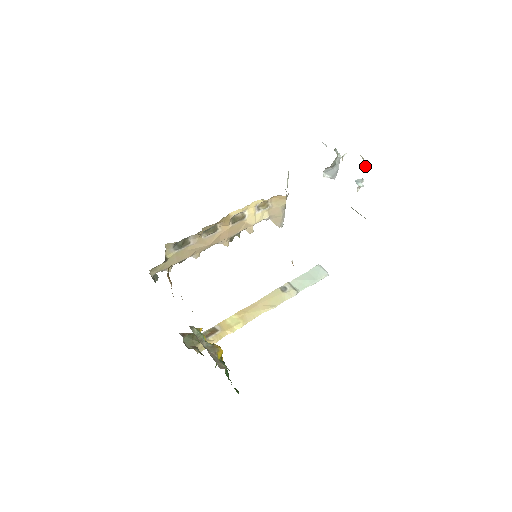
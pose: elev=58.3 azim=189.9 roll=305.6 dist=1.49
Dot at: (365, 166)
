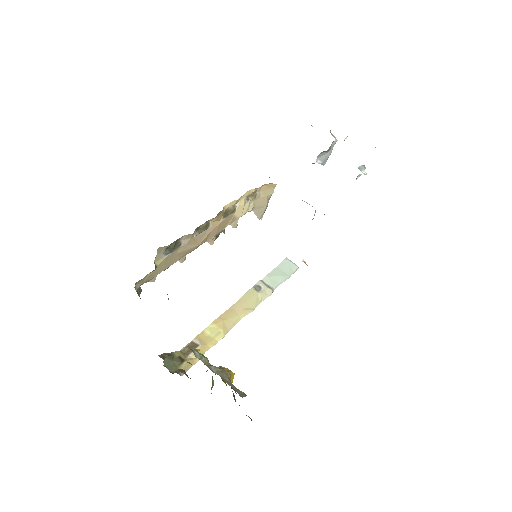
Dot at: occluded
